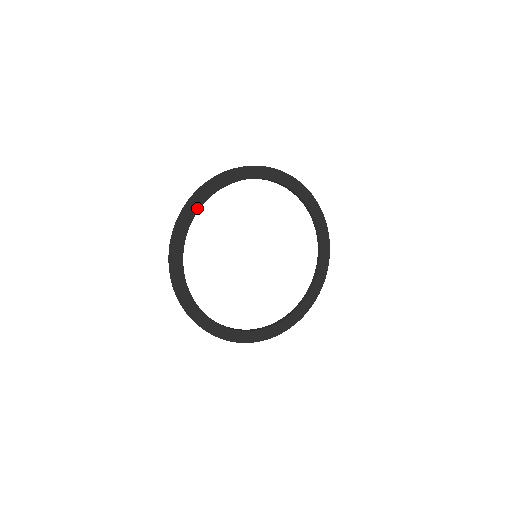
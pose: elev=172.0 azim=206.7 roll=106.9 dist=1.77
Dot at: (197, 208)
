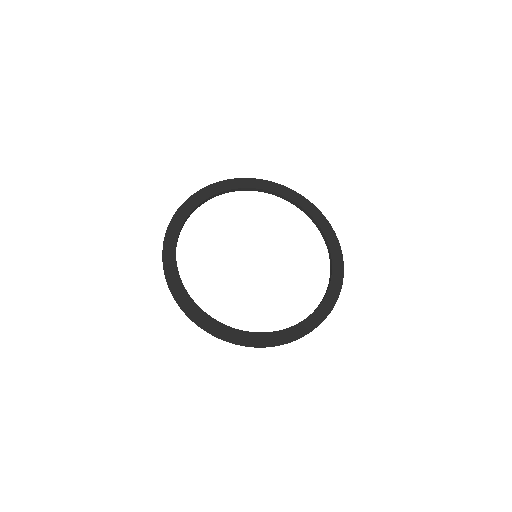
Dot at: (173, 257)
